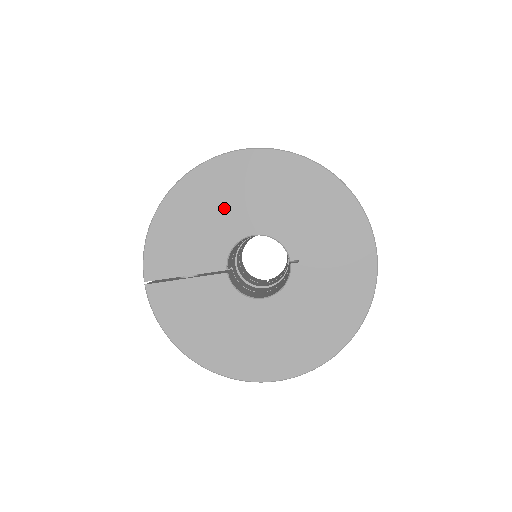
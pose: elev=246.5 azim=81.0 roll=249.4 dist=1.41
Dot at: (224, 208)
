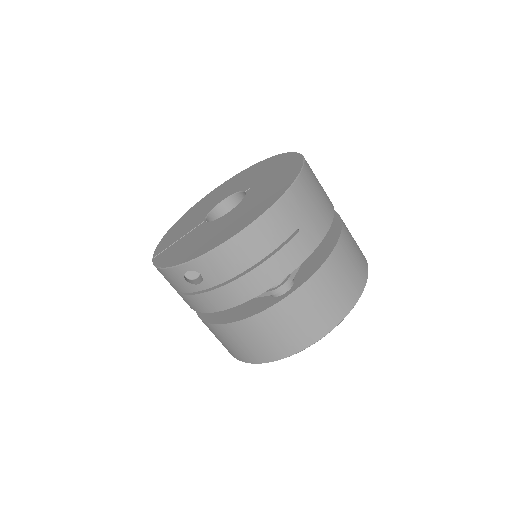
Dot at: (205, 207)
